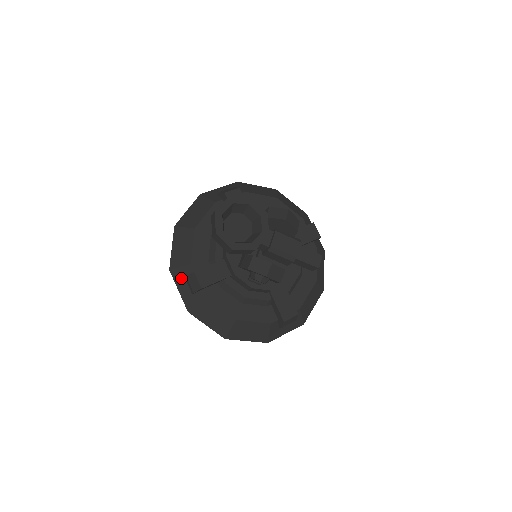
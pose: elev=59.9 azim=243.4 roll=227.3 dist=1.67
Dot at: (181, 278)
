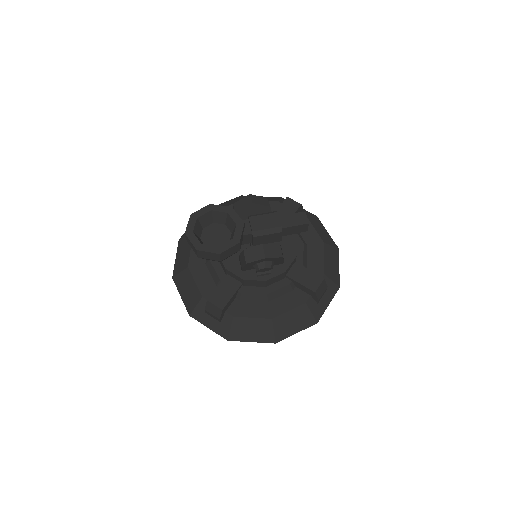
Dot at: (203, 315)
